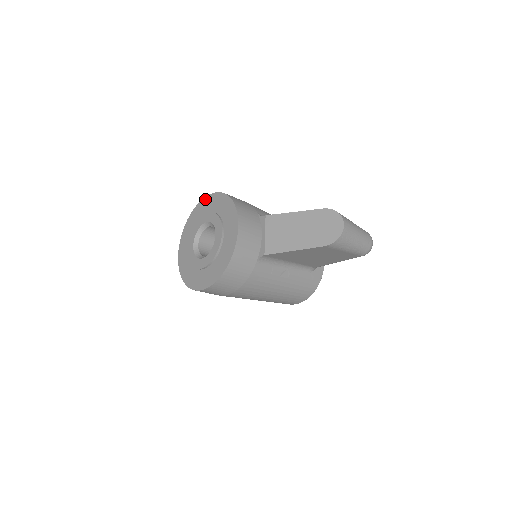
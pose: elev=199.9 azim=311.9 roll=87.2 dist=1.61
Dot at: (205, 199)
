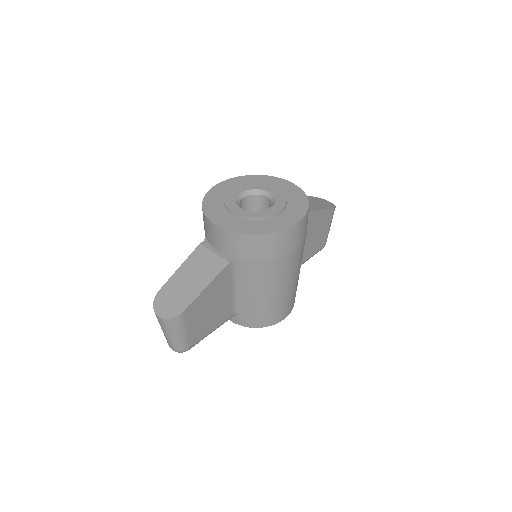
Dot at: (217, 186)
